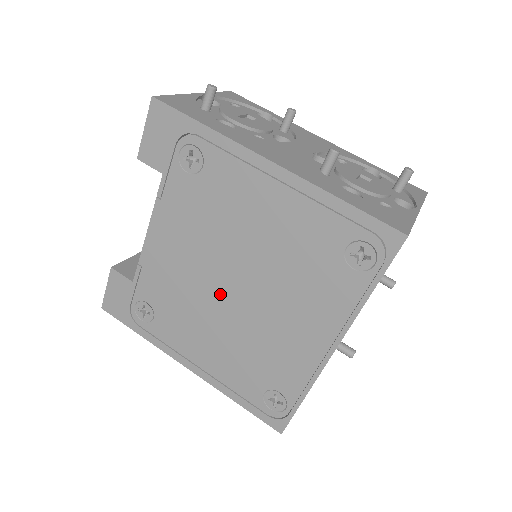
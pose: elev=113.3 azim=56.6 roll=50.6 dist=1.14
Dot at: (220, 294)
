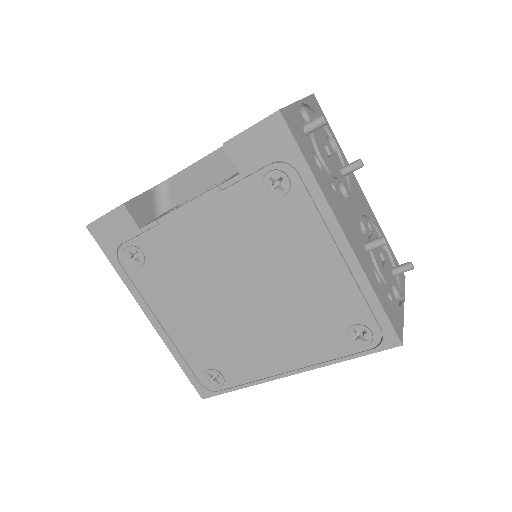
Dot at: (223, 289)
